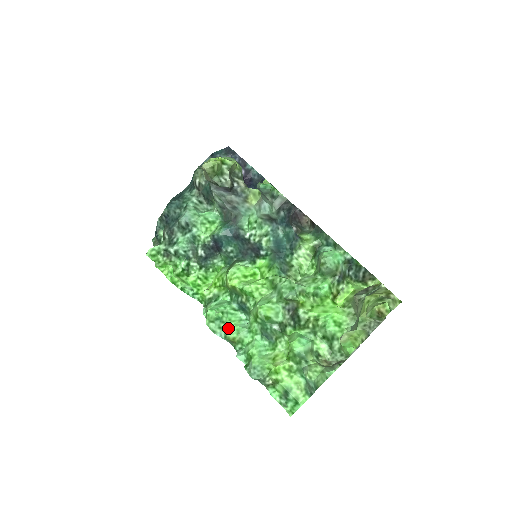
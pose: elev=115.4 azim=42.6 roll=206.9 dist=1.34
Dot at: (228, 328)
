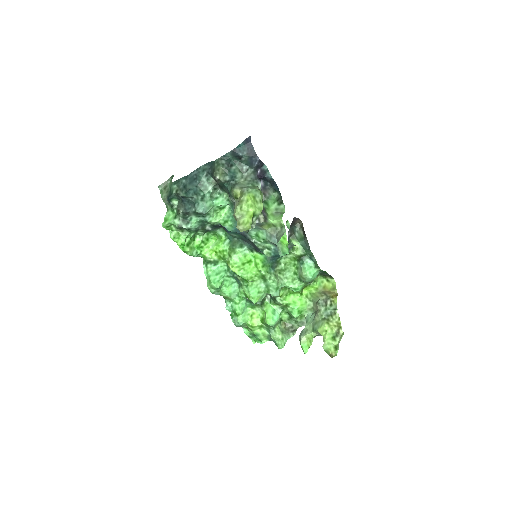
Dot at: (223, 292)
